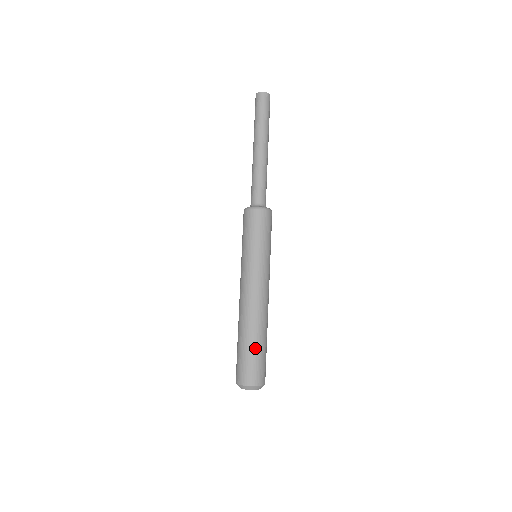
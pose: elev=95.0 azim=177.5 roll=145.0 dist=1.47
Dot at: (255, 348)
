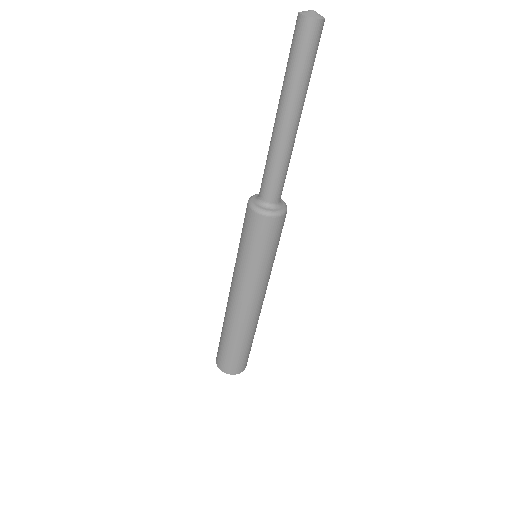
Dot at: (249, 346)
